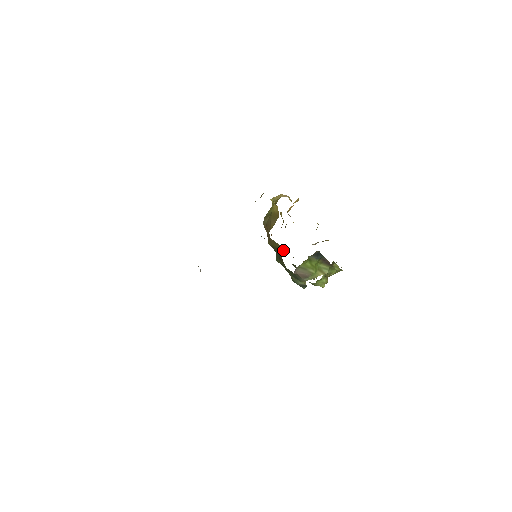
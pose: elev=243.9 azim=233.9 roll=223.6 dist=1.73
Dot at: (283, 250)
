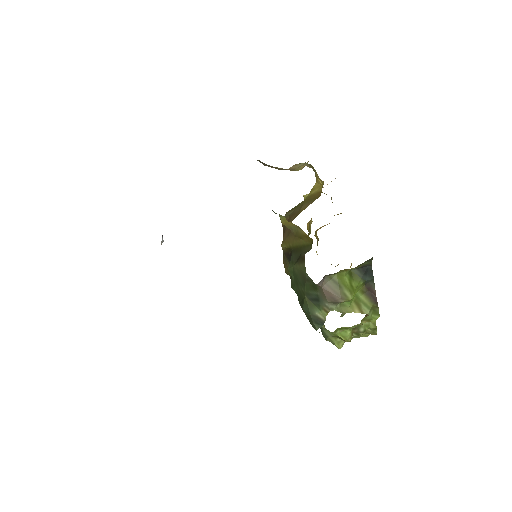
Dot at: (310, 245)
